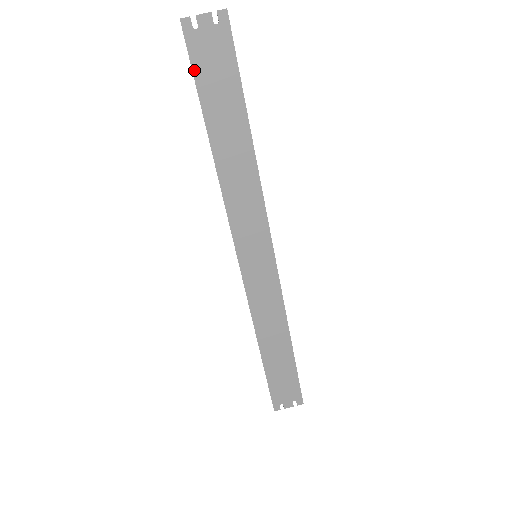
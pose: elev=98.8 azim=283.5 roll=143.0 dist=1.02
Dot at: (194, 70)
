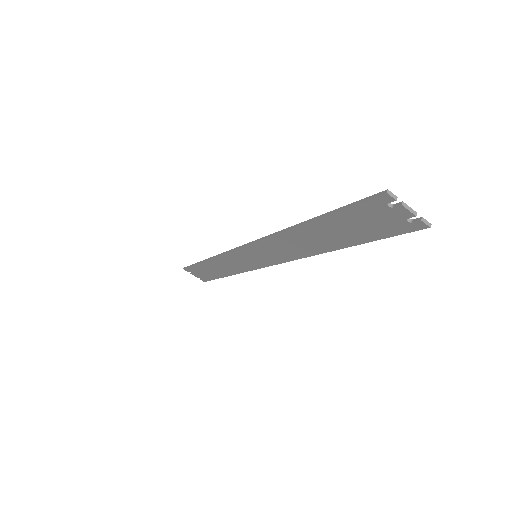
Dot at: (349, 208)
